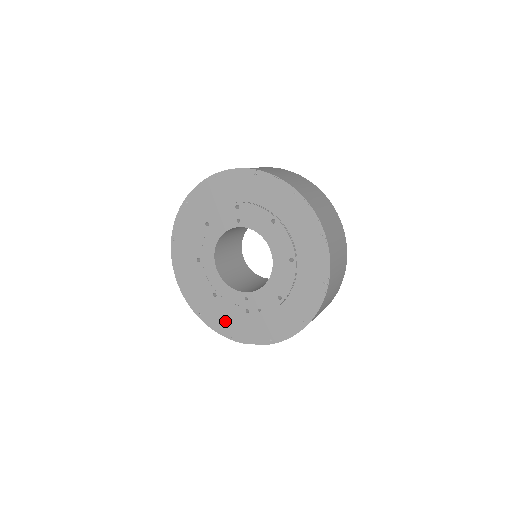
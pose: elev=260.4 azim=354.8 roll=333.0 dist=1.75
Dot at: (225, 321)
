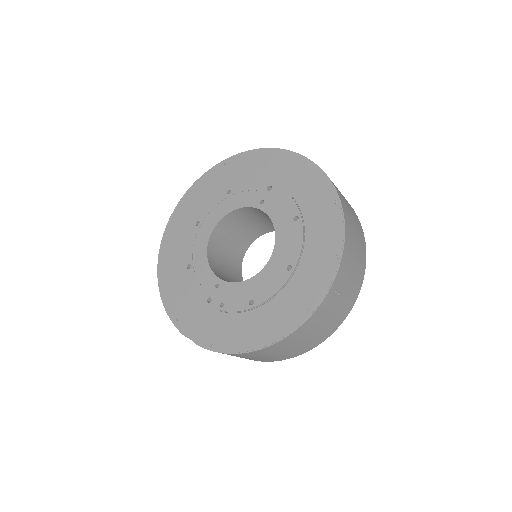
Dot at: (181, 300)
